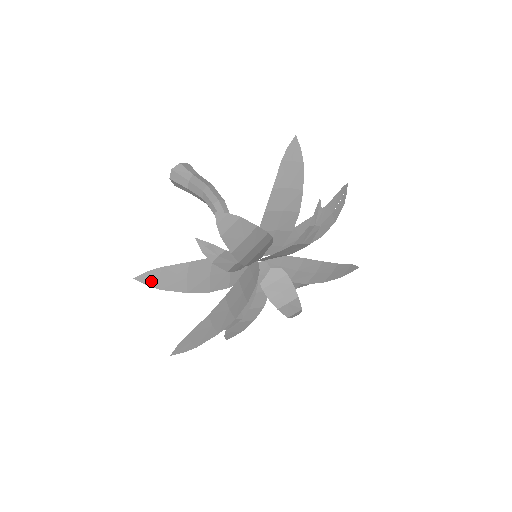
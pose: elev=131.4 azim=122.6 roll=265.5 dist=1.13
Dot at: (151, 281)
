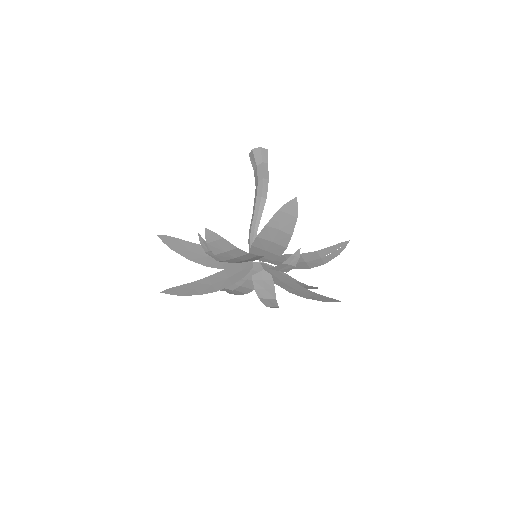
Dot at: (167, 242)
